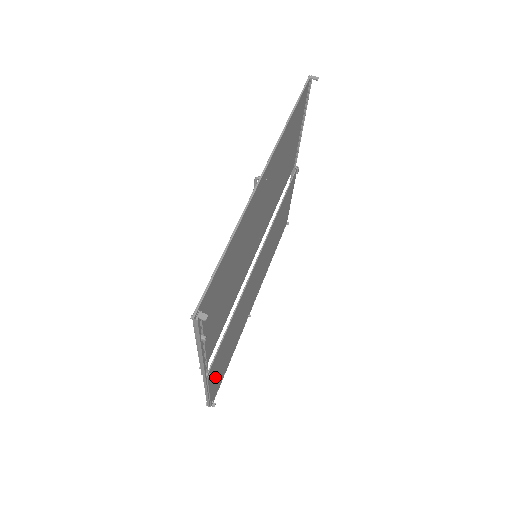
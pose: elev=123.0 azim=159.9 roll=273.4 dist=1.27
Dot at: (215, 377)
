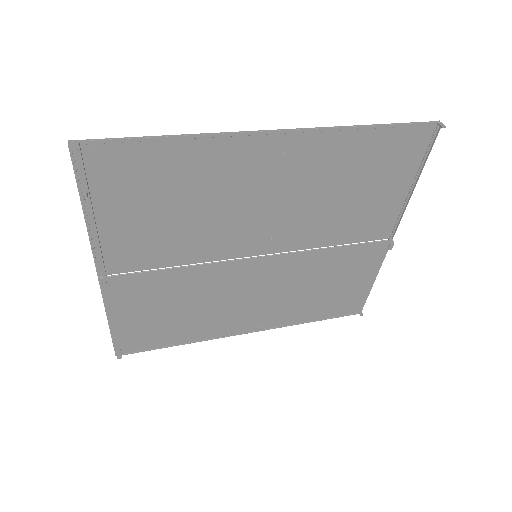
Dot at: (125, 315)
